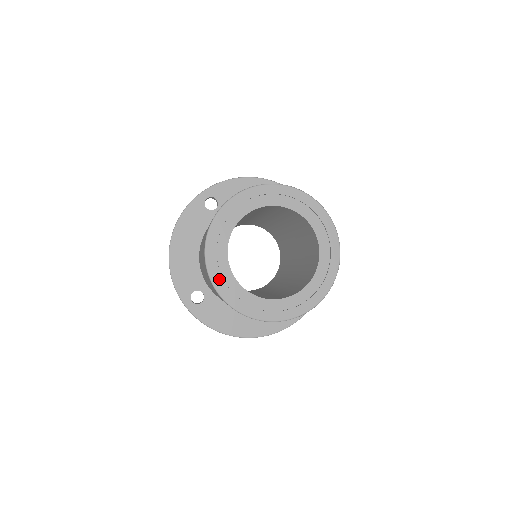
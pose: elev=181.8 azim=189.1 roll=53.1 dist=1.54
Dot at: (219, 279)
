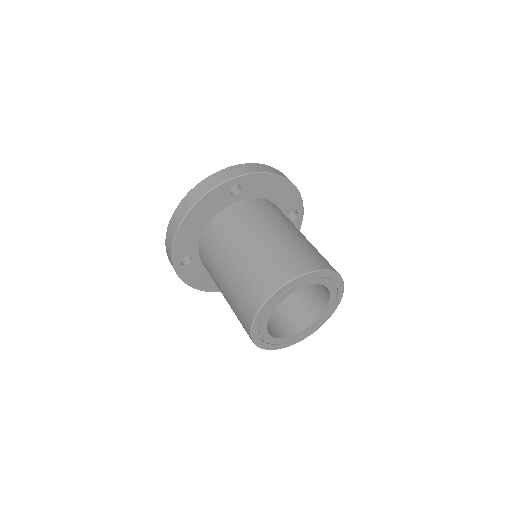
Dot at: (257, 327)
